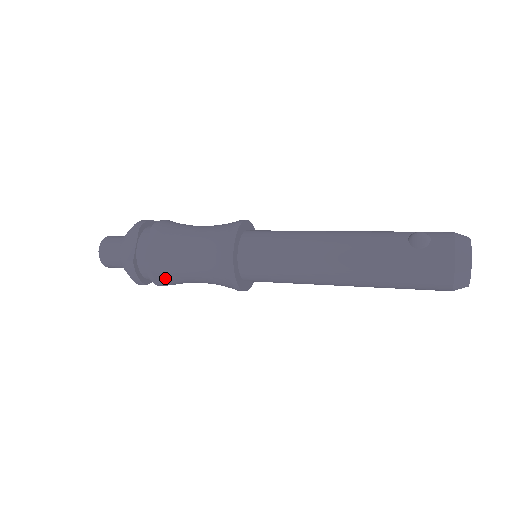
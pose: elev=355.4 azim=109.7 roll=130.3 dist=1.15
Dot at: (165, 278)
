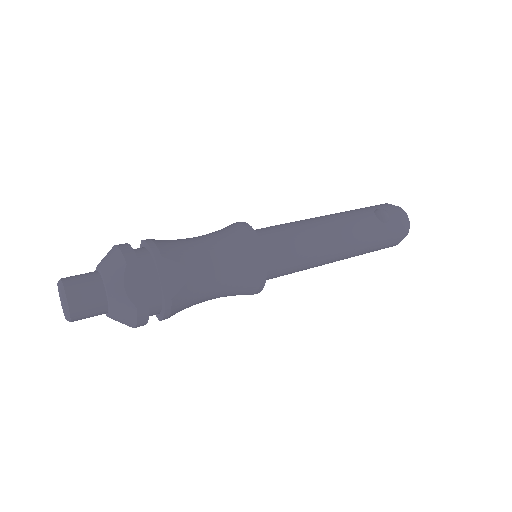
Dot at: (180, 310)
